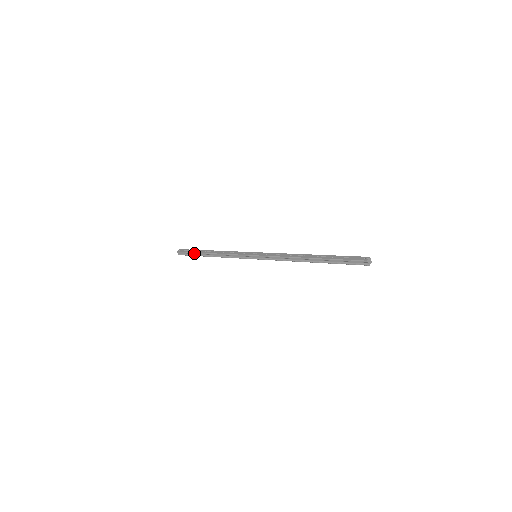
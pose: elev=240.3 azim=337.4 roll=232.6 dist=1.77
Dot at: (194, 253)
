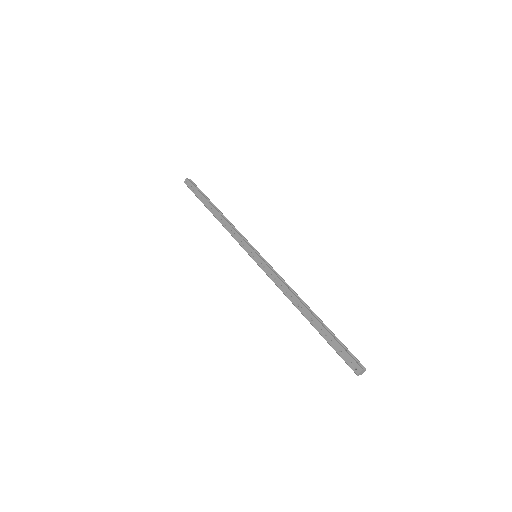
Dot at: occluded
